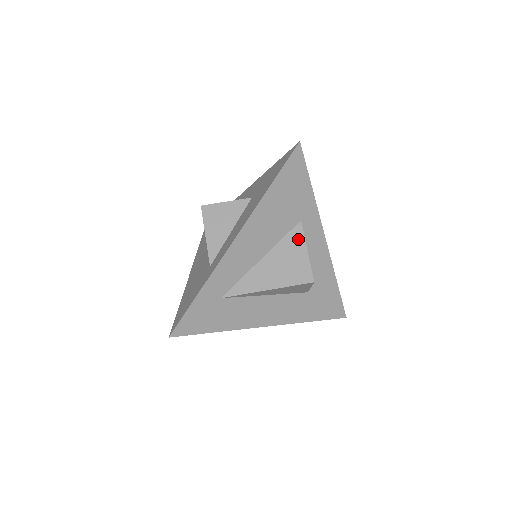
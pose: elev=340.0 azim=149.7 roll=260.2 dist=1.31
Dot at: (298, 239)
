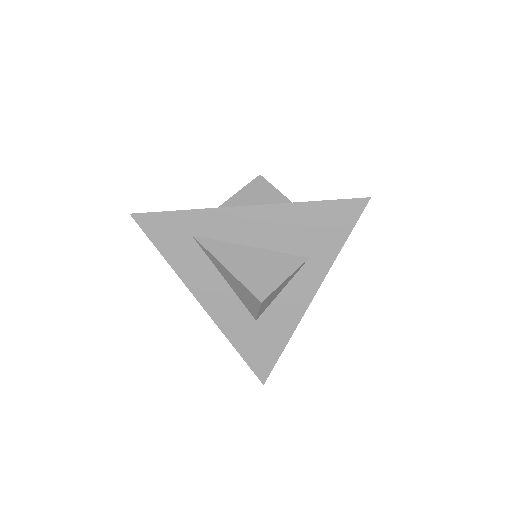
Dot at: (291, 265)
